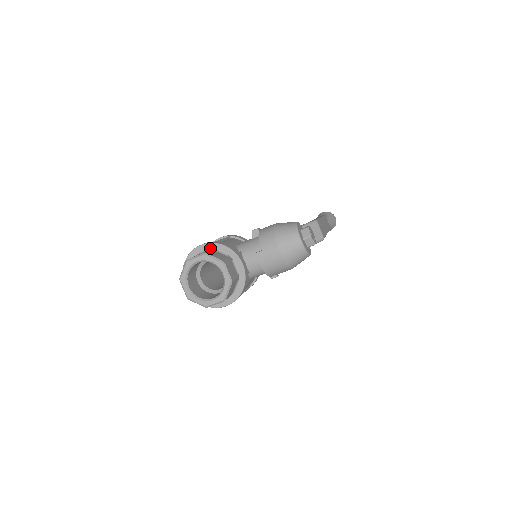
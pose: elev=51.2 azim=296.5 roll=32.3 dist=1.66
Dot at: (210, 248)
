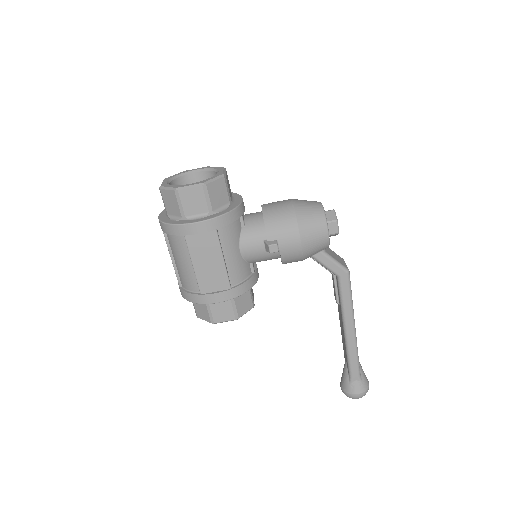
Dot at: occluded
